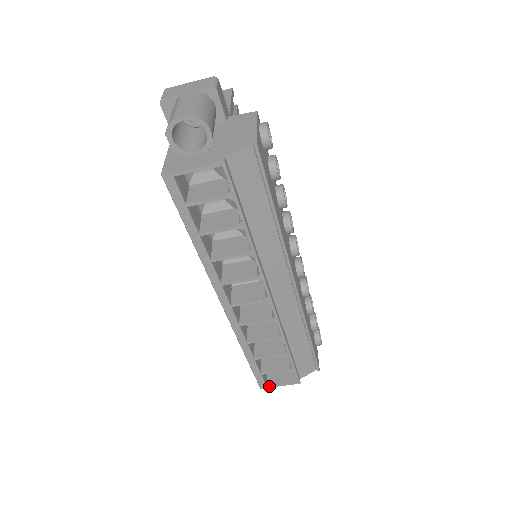
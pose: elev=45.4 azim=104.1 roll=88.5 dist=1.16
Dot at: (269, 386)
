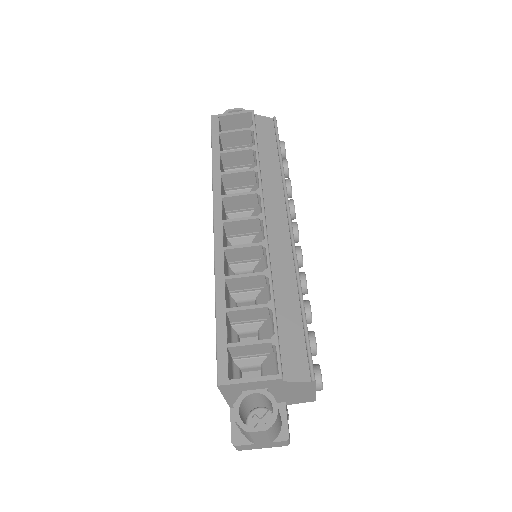
Dot at: (232, 380)
